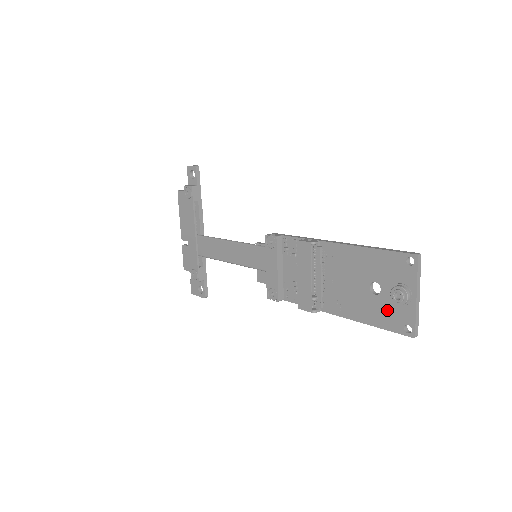
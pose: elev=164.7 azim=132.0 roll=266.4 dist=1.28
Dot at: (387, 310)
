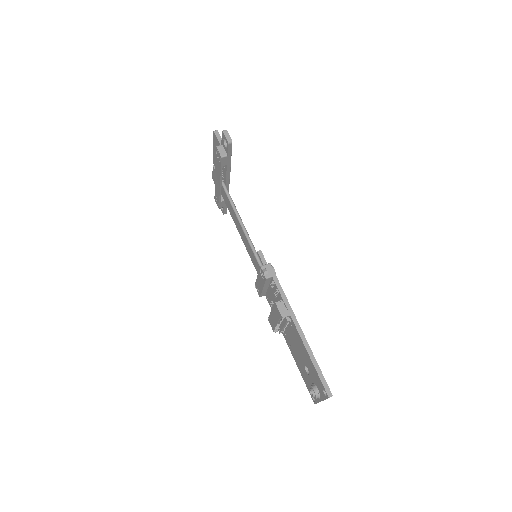
Dot at: (308, 382)
